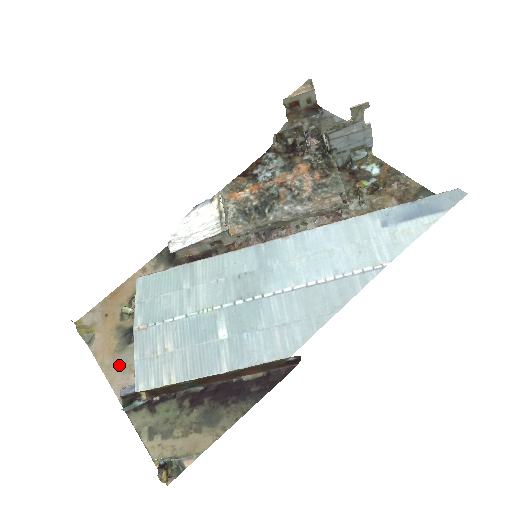
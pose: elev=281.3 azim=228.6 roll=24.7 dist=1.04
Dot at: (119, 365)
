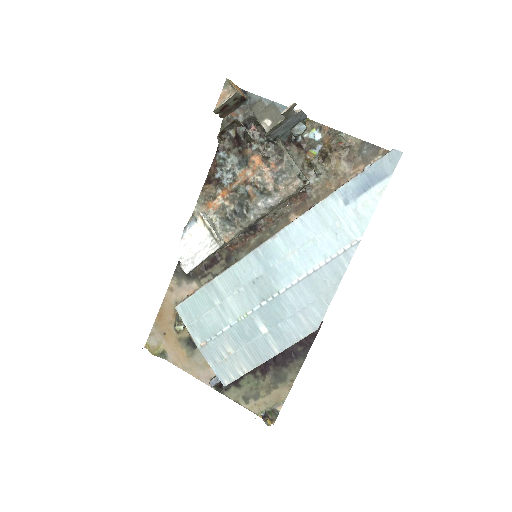
Dot at: (197, 365)
